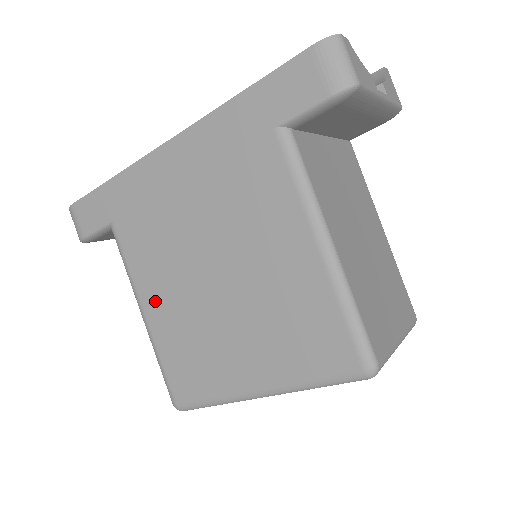
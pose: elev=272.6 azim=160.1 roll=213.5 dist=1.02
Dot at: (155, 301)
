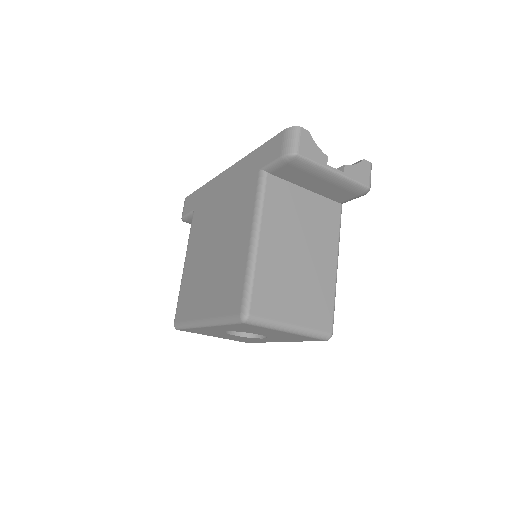
Dot at: (190, 258)
